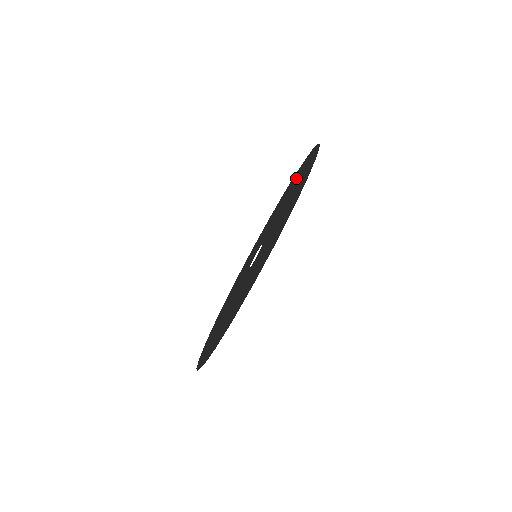
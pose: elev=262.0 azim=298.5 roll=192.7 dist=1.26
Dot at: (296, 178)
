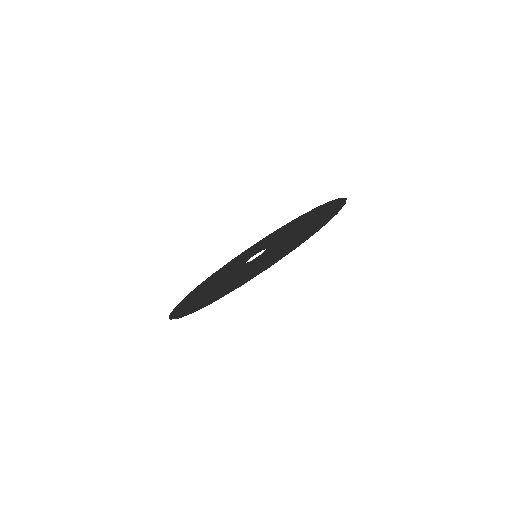
Dot at: (318, 212)
